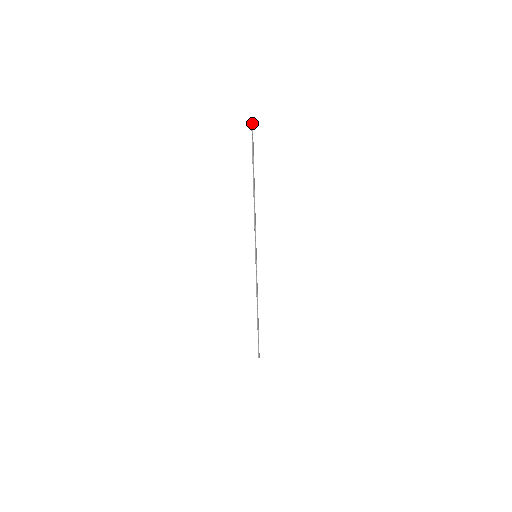
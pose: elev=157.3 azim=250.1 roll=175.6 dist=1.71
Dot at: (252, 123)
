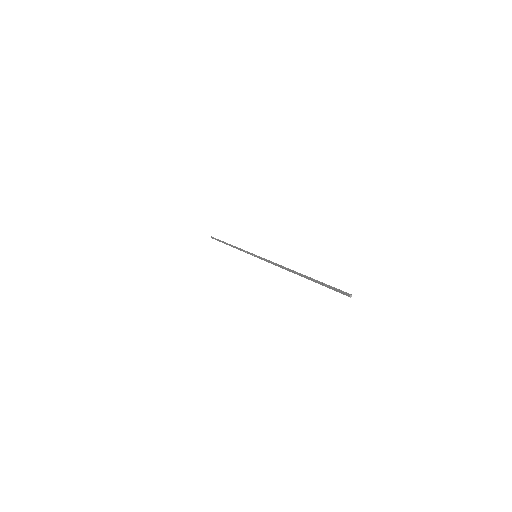
Dot at: occluded
